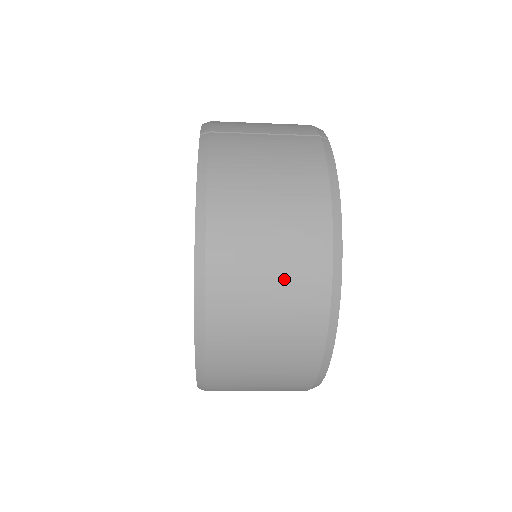
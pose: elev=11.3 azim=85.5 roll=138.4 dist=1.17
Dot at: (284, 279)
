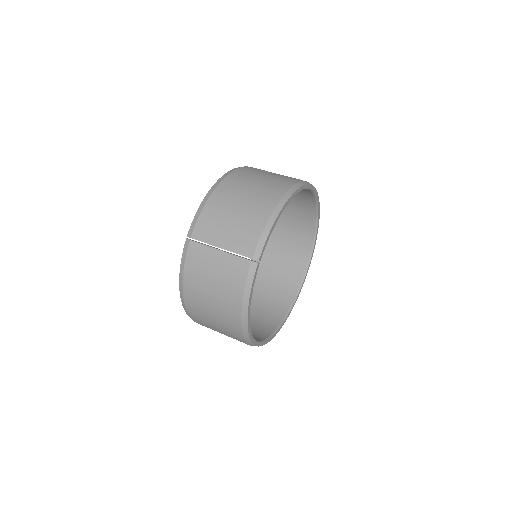
Dot at: (223, 330)
